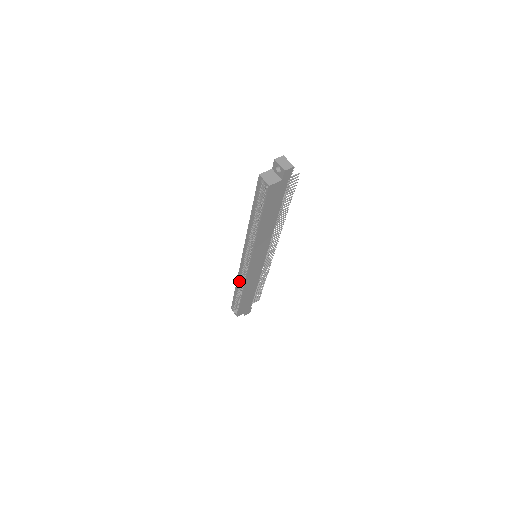
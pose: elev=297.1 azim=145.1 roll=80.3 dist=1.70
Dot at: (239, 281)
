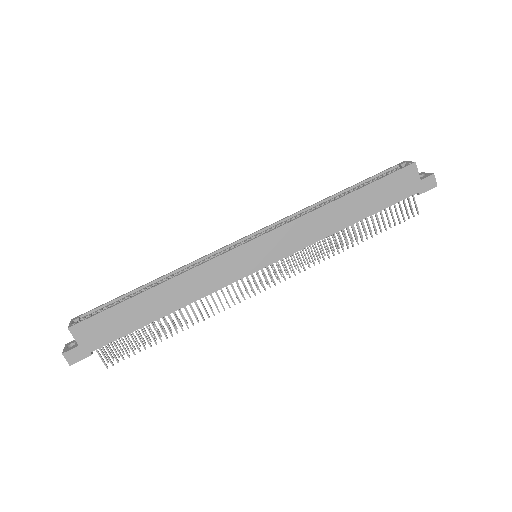
Dot at: (179, 272)
